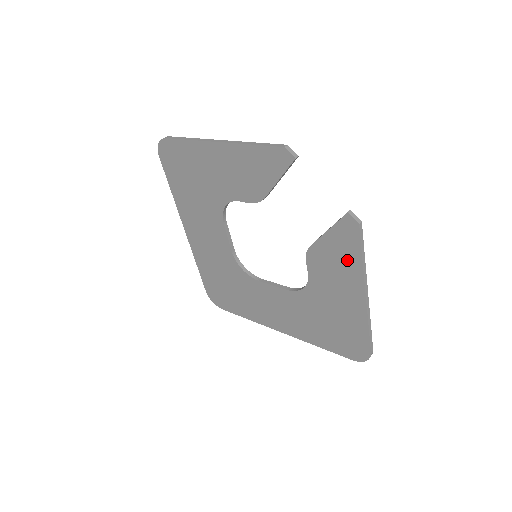
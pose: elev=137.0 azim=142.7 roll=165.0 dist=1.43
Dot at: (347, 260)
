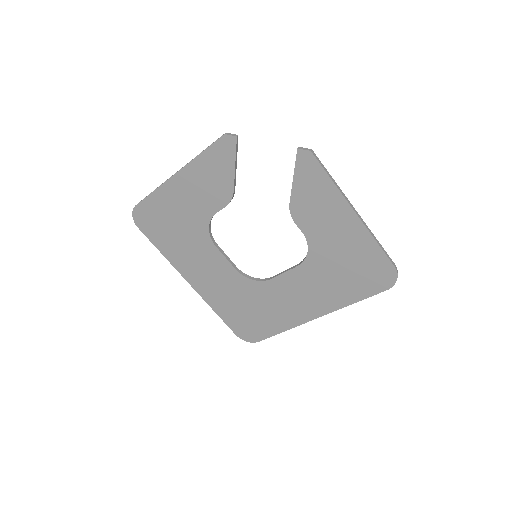
Dot at: (322, 192)
